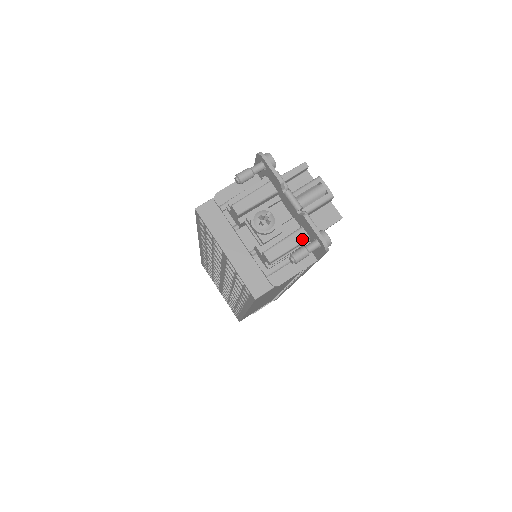
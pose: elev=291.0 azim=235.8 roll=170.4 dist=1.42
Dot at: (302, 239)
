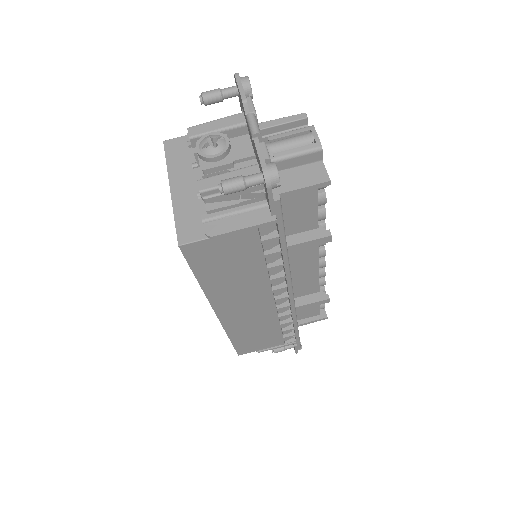
Dot at: occluded
